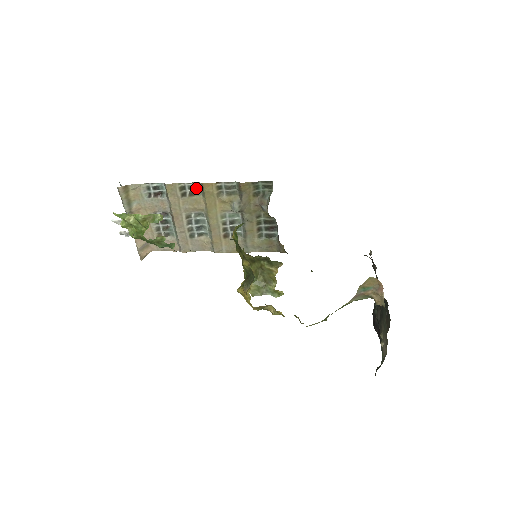
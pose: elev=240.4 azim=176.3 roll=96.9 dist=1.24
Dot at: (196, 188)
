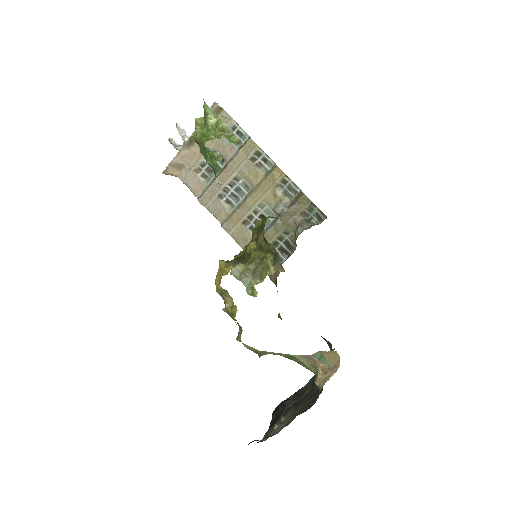
Dot at: (267, 164)
